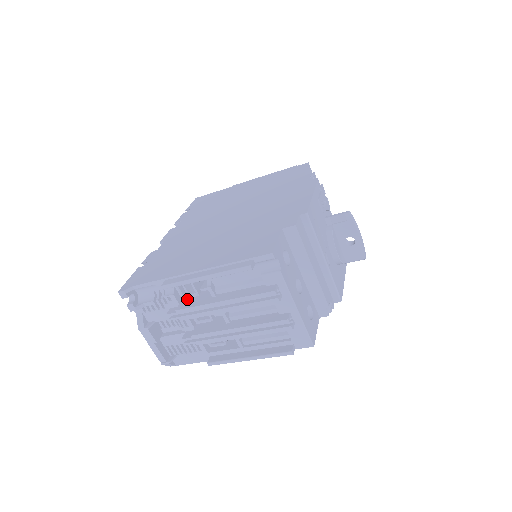
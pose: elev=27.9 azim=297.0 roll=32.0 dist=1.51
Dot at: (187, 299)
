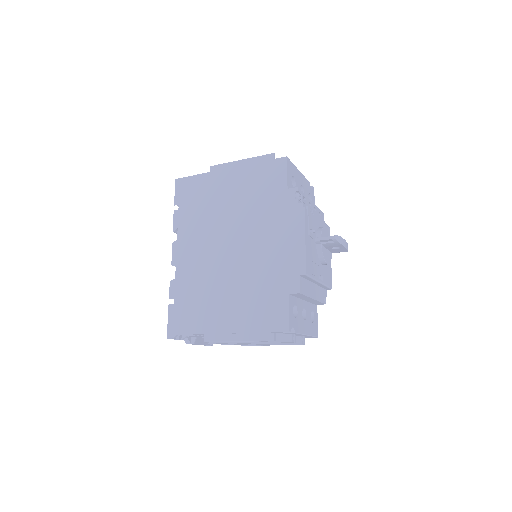
Dot at: occluded
